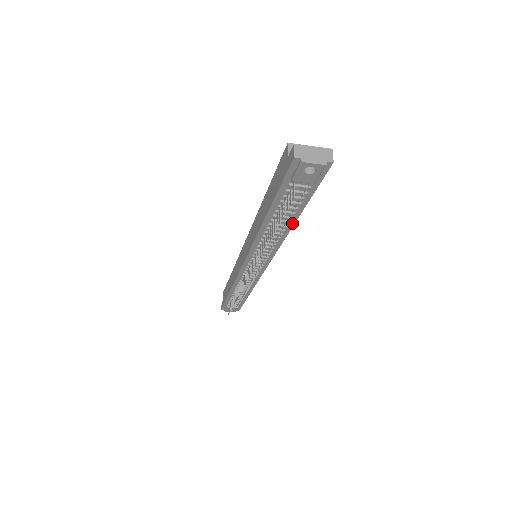
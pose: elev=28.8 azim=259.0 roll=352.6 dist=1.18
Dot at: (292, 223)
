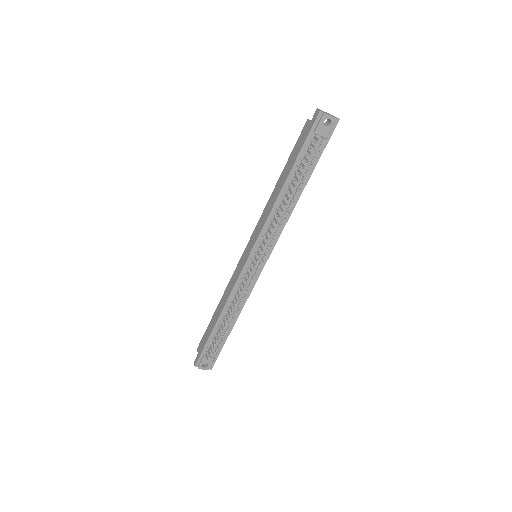
Dot at: (301, 192)
